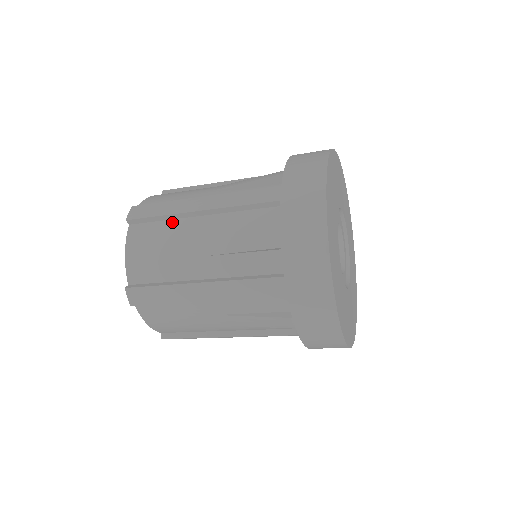
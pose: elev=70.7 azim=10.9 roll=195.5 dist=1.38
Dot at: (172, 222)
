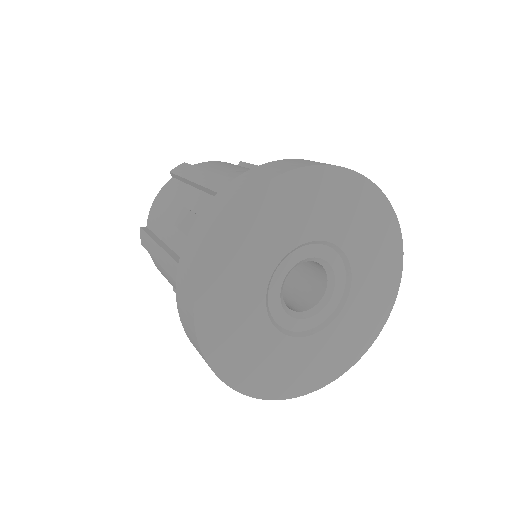
Dot at: (185, 186)
